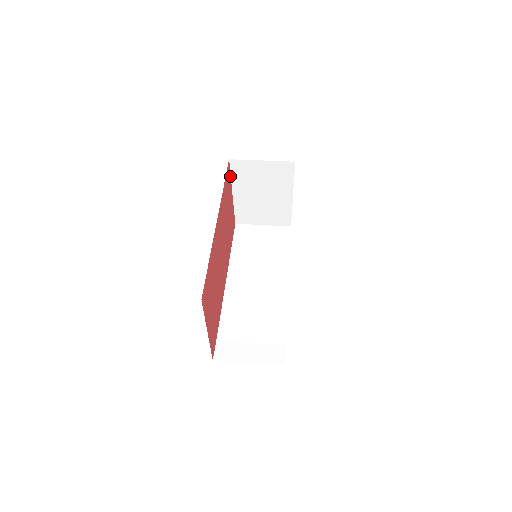
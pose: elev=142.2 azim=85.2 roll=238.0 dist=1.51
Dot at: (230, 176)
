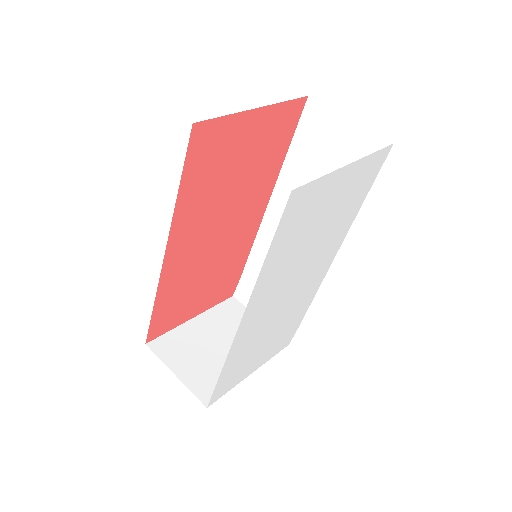
Dot at: (222, 117)
